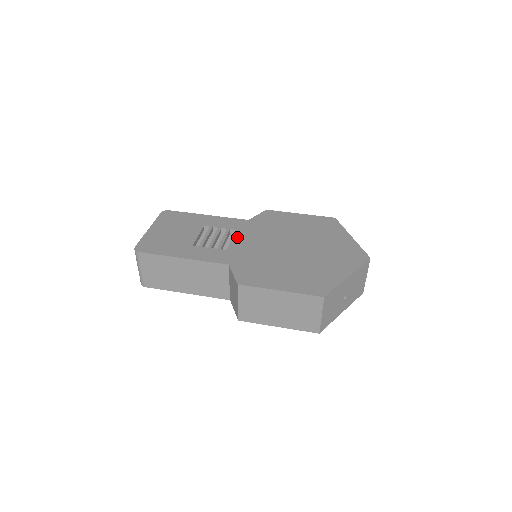
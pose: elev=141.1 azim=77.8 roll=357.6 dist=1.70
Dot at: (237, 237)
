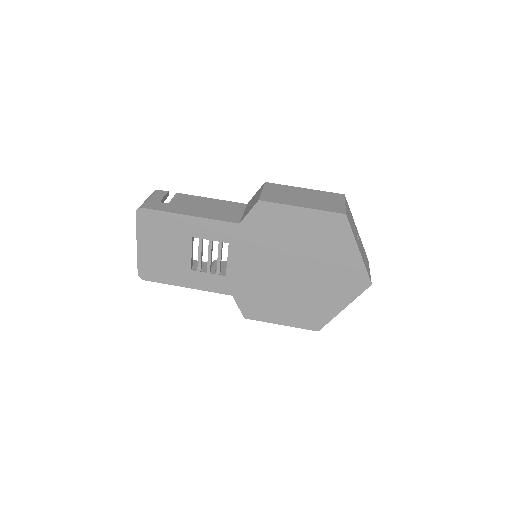
Dot at: (232, 256)
